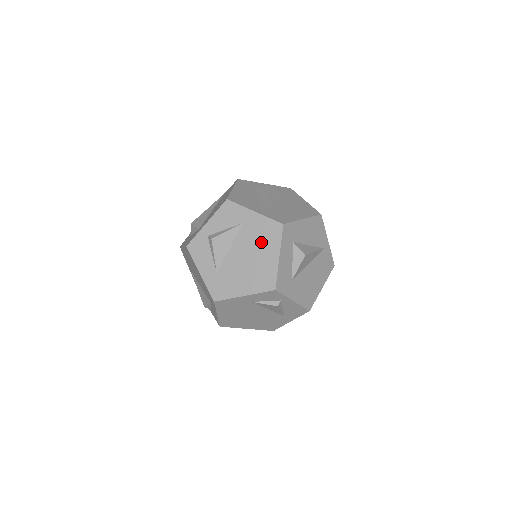
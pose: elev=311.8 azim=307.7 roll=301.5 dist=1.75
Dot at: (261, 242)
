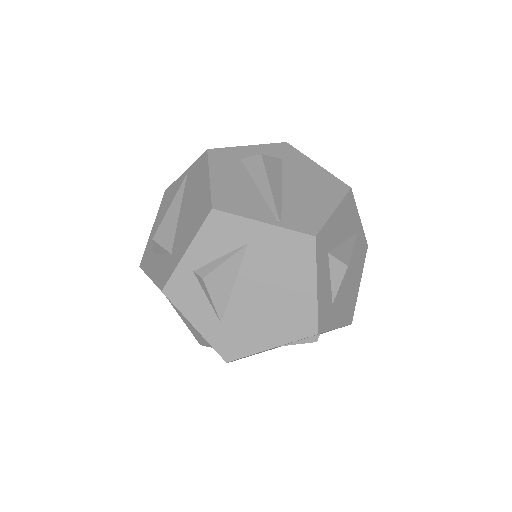
Dot at: (284, 269)
